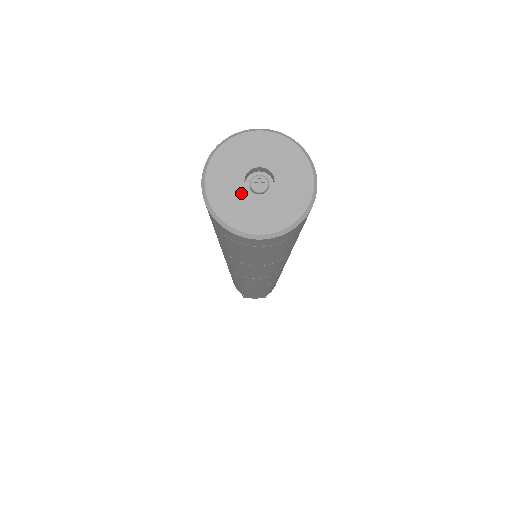
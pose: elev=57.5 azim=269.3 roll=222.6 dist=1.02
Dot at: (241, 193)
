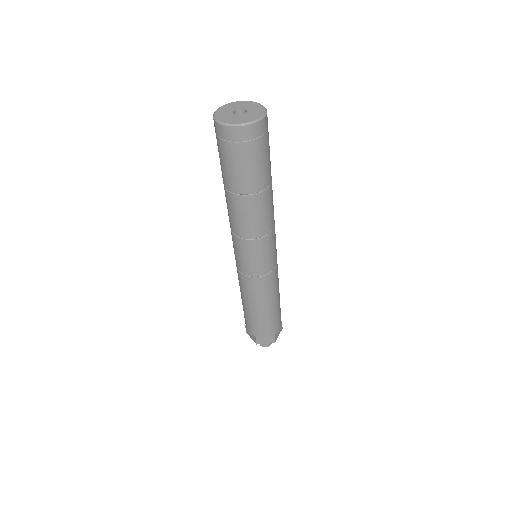
Dot at: (232, 115)
